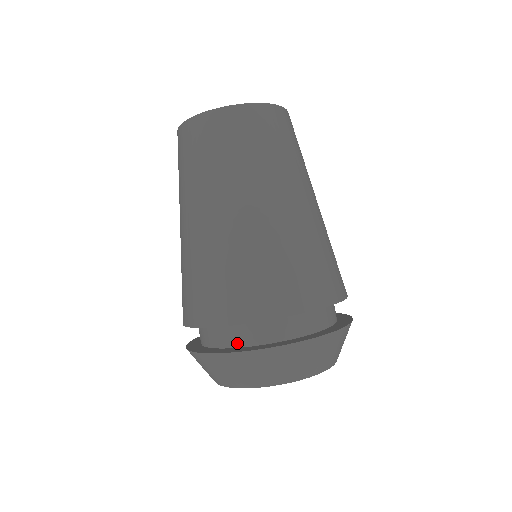
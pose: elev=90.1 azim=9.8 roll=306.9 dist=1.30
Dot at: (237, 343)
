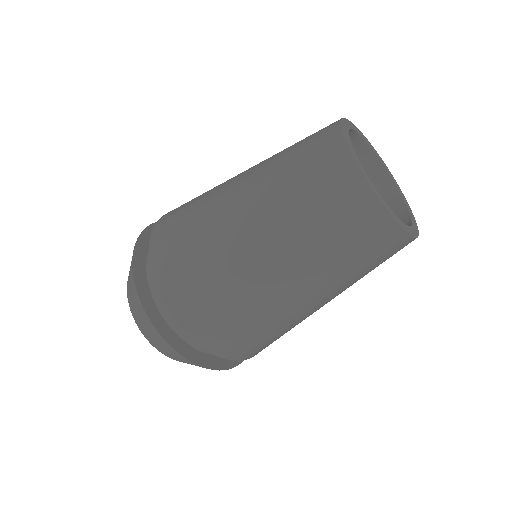
Dot at: (170, 321)
